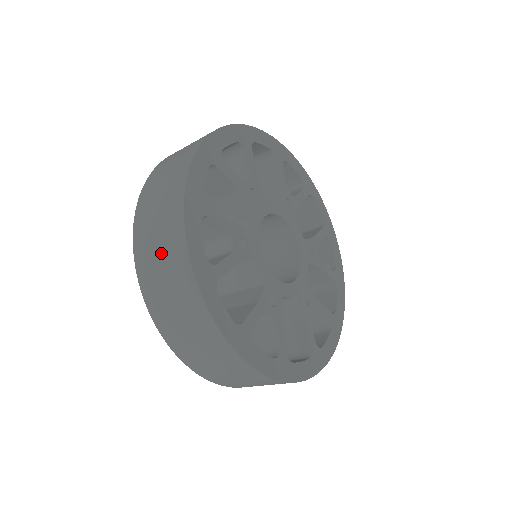
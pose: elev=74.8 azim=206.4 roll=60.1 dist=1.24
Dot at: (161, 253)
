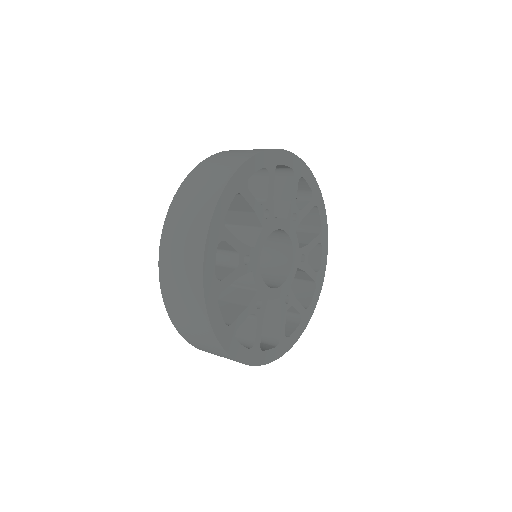
Dot at: (229, 158)
